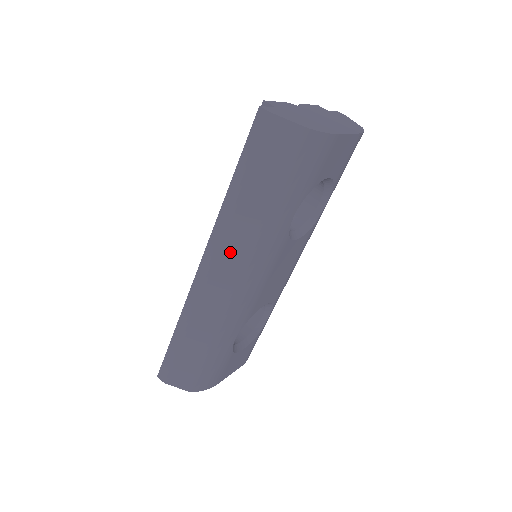
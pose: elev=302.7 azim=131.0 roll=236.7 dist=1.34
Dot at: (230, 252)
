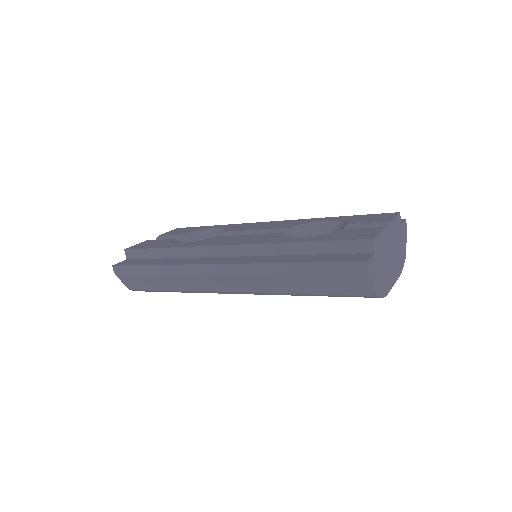
Dot at: (248, 282)
